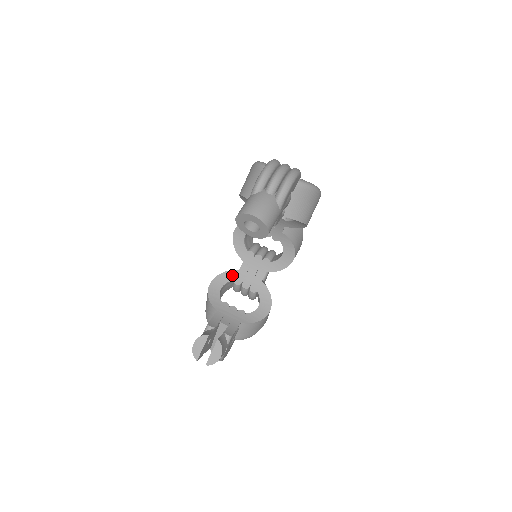
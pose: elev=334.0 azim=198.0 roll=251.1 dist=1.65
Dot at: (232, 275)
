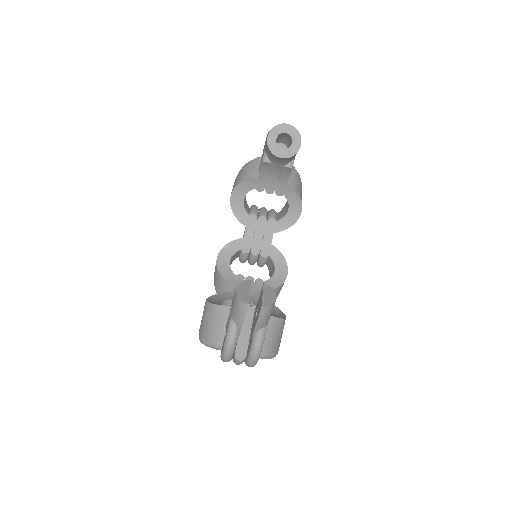
Dot at: (227, 296)
